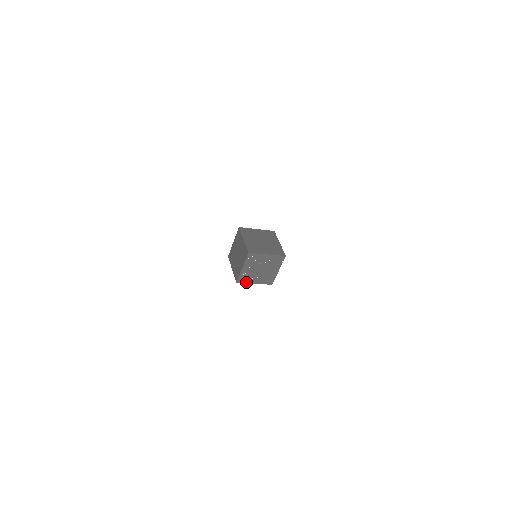
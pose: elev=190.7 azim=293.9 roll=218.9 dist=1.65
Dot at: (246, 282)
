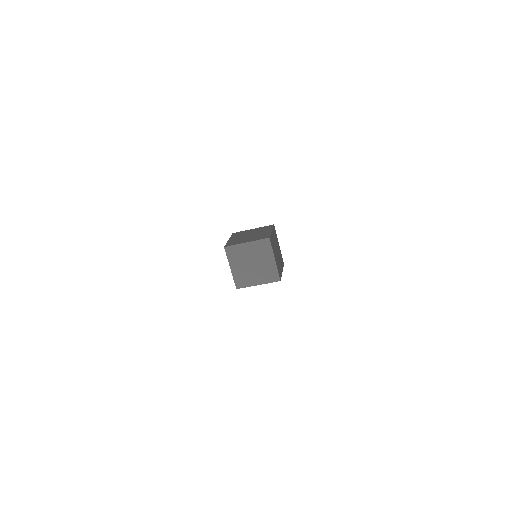
Dot at: occluded
